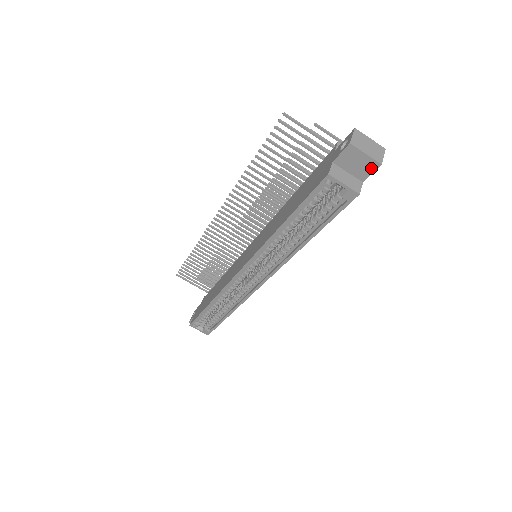
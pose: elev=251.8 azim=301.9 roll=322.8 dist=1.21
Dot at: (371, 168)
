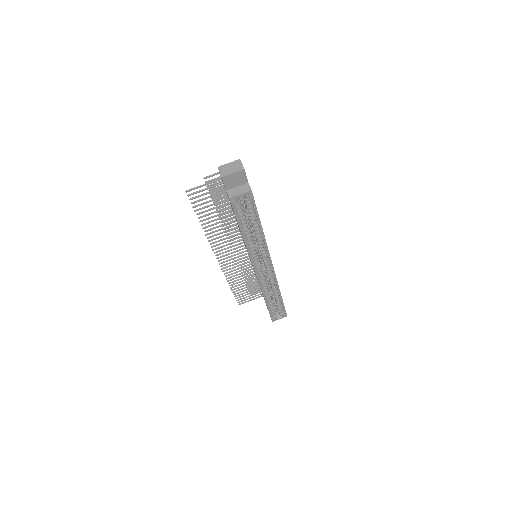
Dot at: (243, 175)
